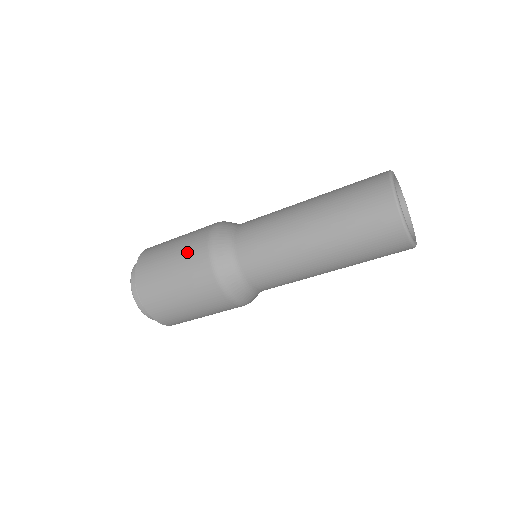
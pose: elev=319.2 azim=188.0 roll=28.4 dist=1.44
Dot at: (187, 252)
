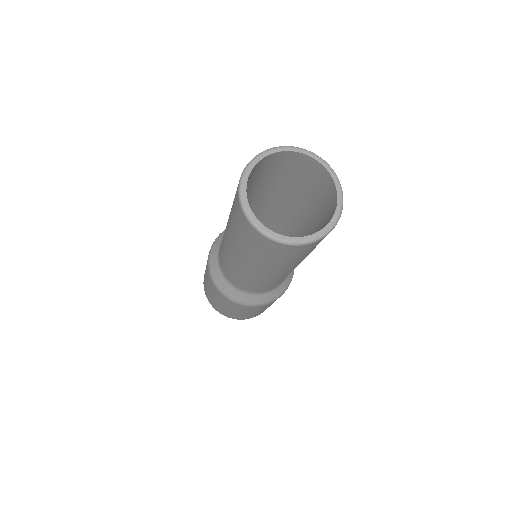
Dot at: (220, 300)
